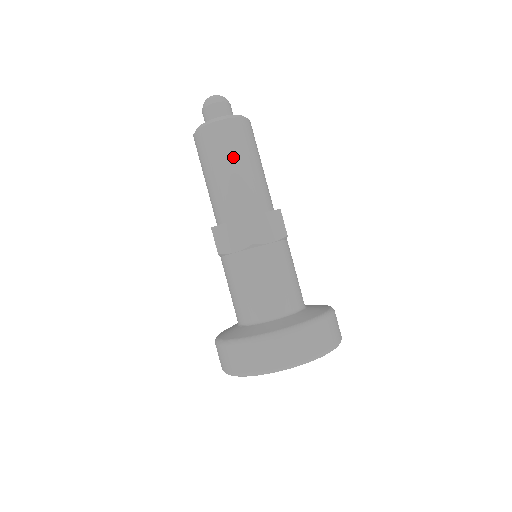
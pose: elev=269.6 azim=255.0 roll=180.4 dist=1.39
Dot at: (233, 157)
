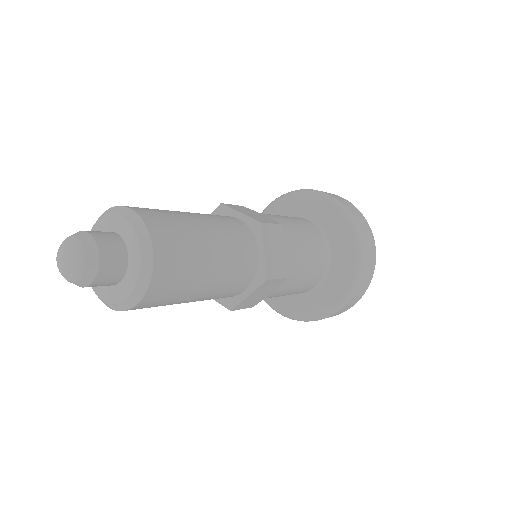
Dot at: (200, 272)
